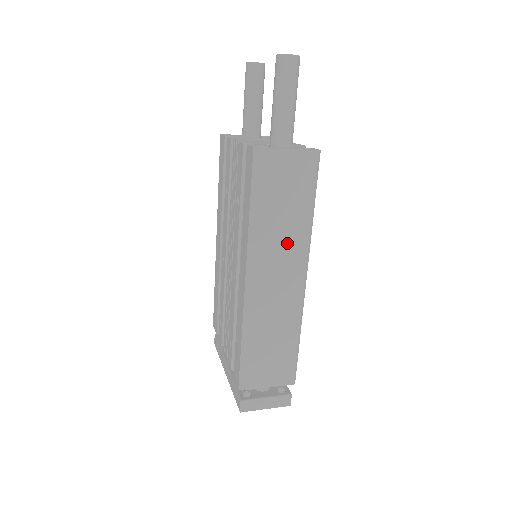
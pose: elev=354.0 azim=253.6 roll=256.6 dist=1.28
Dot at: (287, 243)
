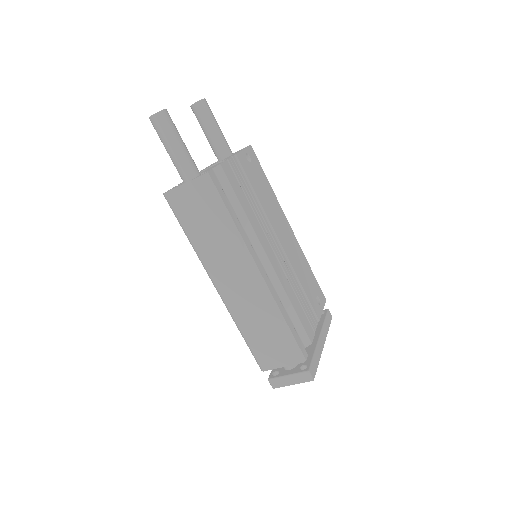
Dot at: (226, 252)
